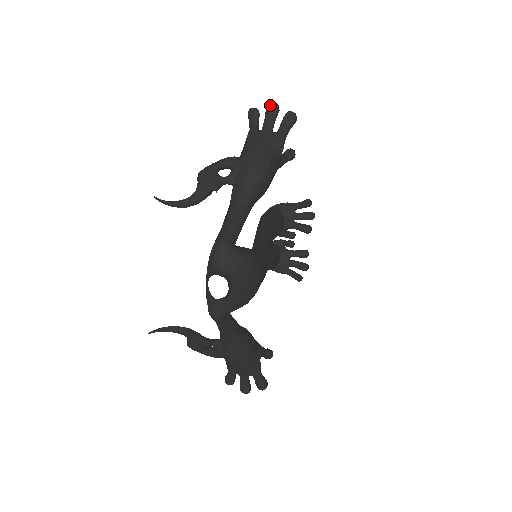
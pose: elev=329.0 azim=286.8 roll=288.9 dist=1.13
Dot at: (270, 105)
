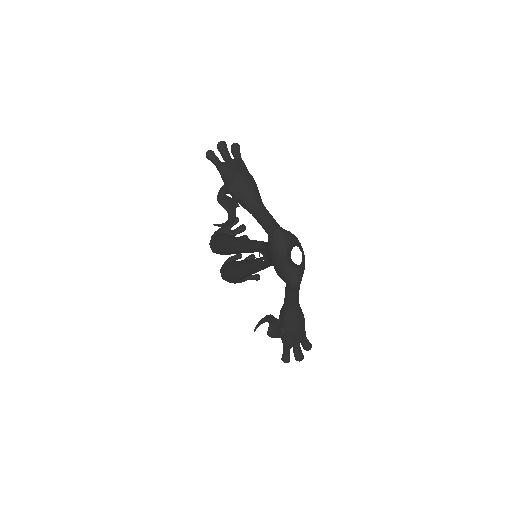
Dot at: (221, 143)
